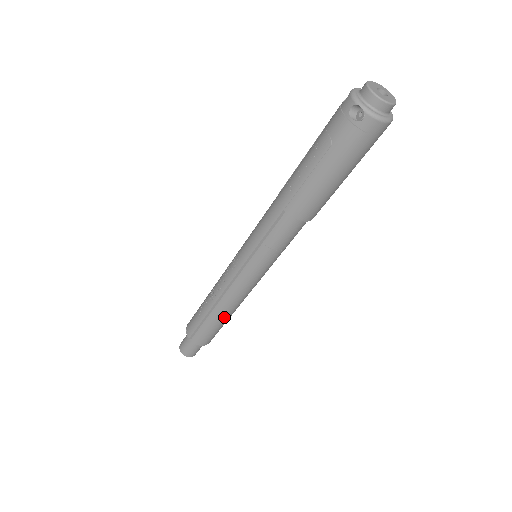
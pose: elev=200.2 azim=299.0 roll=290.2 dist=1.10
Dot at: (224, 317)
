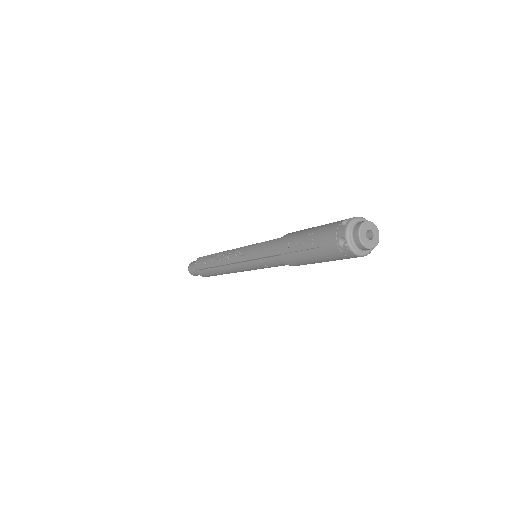
Dot at: occluded
